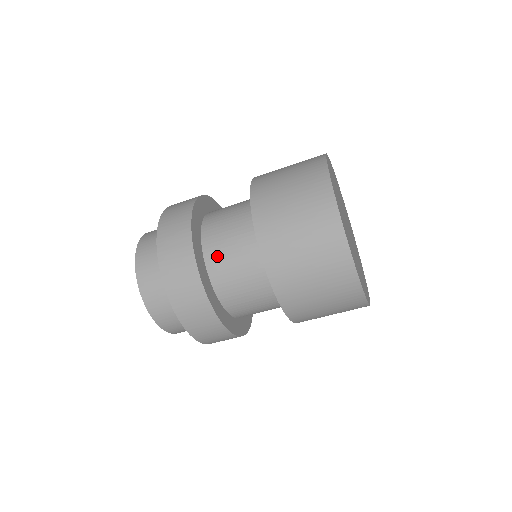
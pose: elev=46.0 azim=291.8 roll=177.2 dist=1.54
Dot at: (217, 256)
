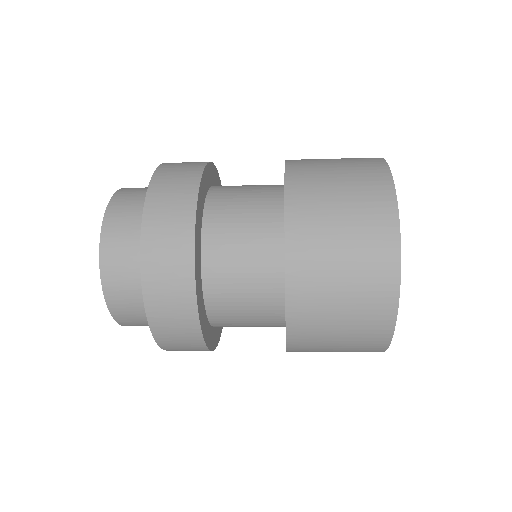
Dot at: (227, 324)
